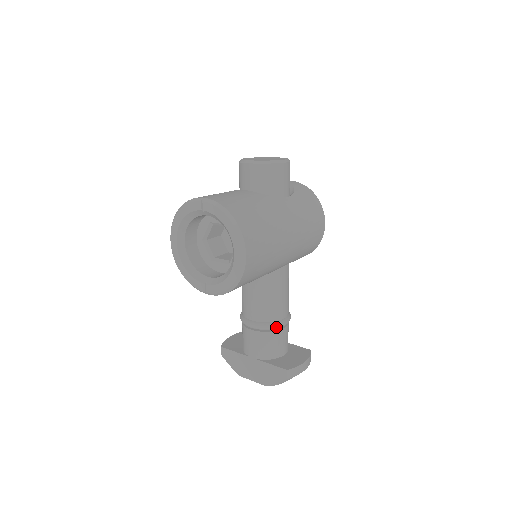
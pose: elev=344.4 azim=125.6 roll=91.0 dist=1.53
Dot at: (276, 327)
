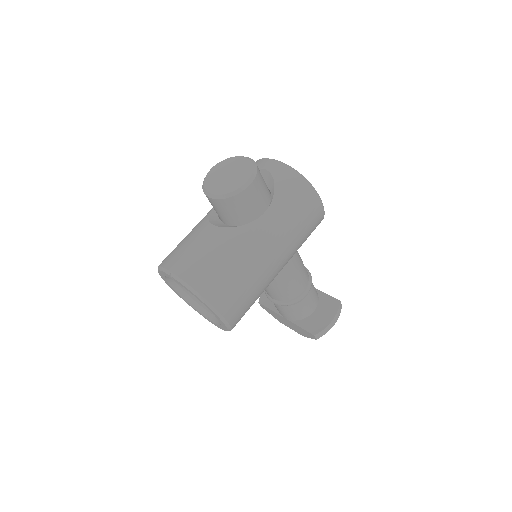
Dot at: (296, 302)
